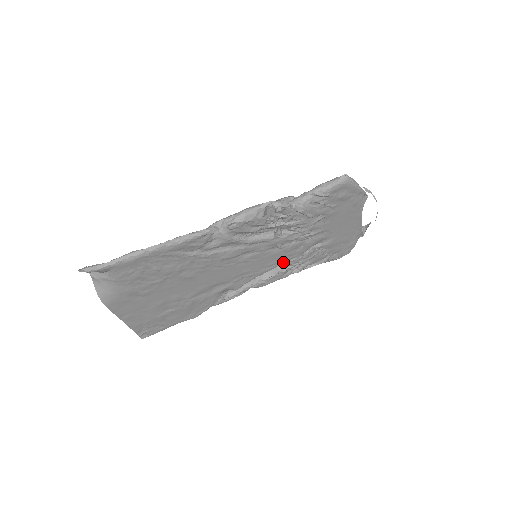
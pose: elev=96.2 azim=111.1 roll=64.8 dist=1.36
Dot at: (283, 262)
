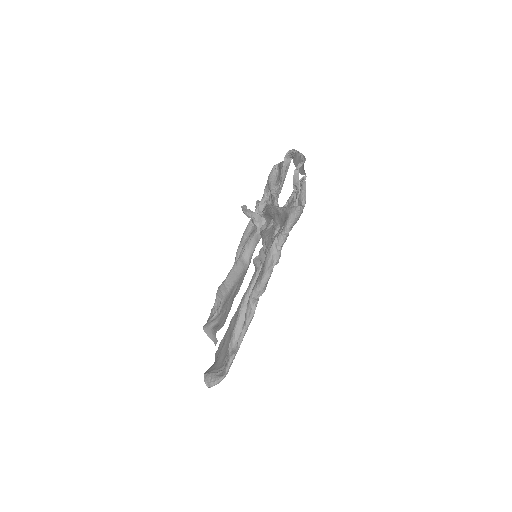
Dot at: occluded
